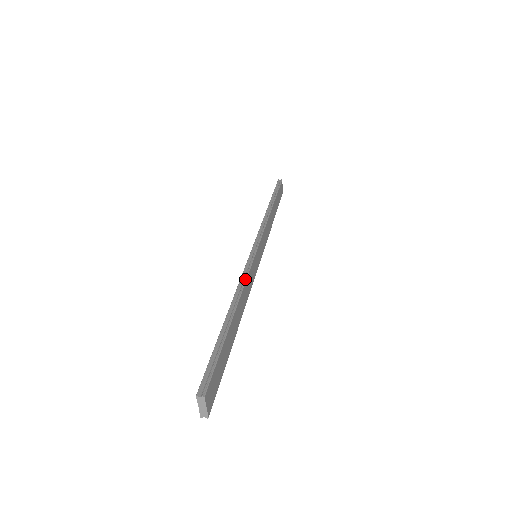
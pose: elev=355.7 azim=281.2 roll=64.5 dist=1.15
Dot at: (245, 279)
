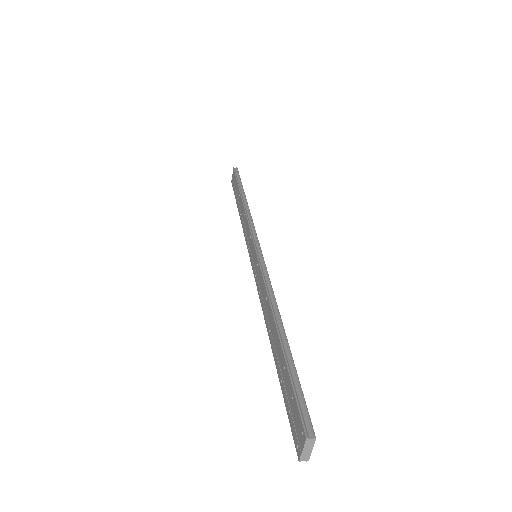
Dot at: (271, 285)
